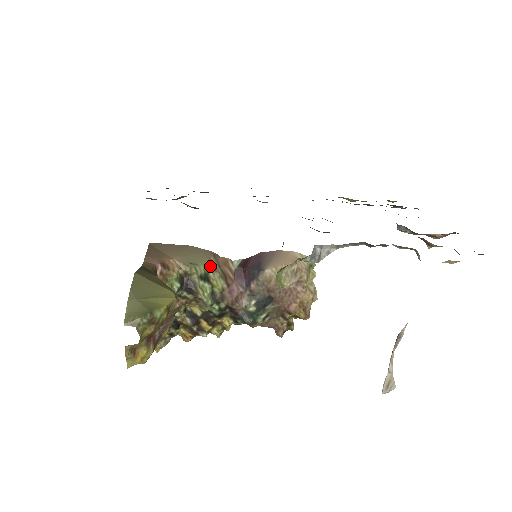
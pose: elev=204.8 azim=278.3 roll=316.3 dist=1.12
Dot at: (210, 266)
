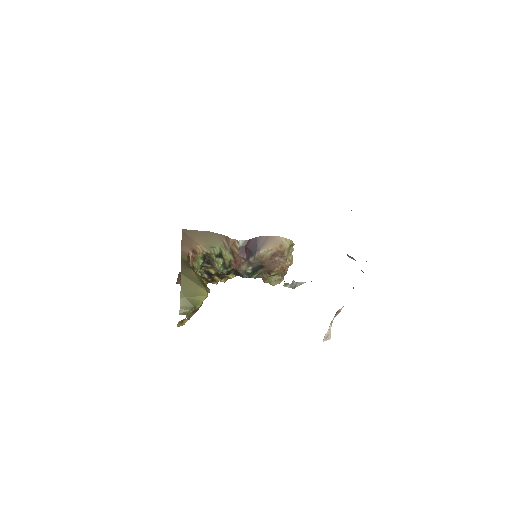
Dot at: (223, 247)
